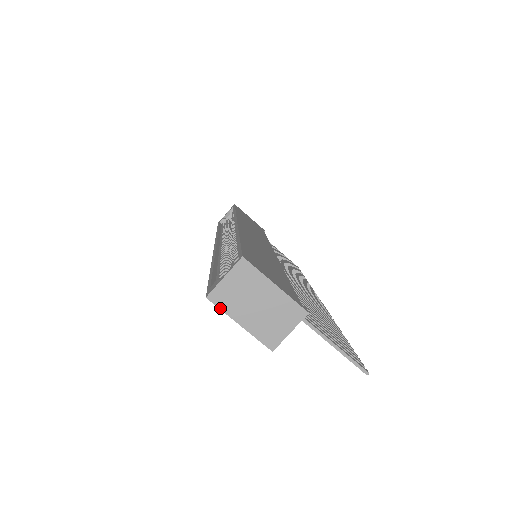
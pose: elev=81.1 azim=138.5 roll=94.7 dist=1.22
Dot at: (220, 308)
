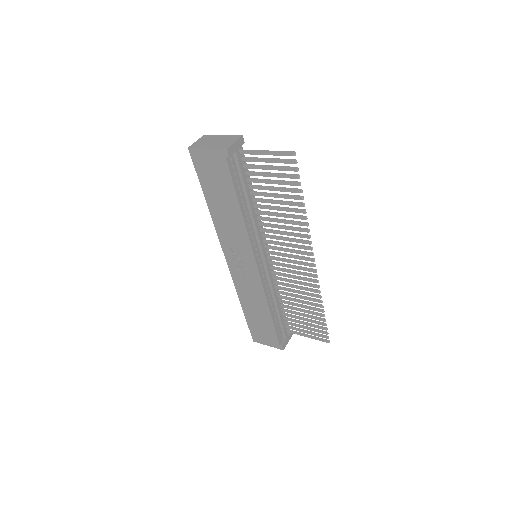
Dot at: (196, 148)
